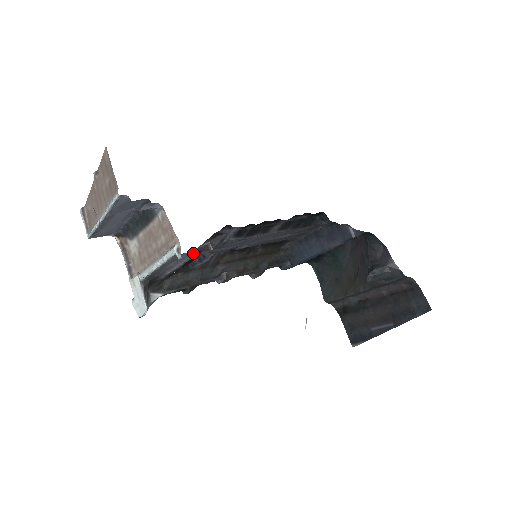
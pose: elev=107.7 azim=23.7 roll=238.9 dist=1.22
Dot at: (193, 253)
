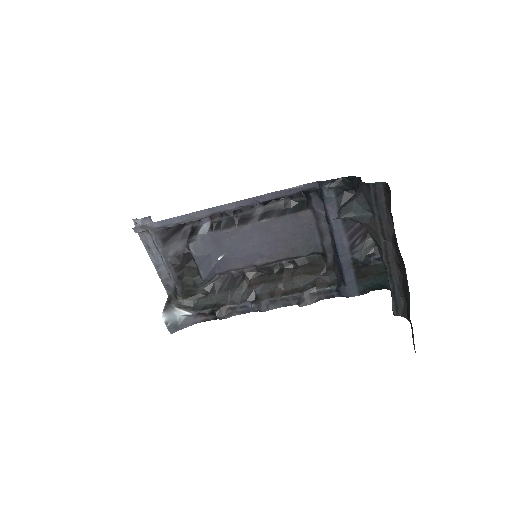
Dot at: (179, 250)
